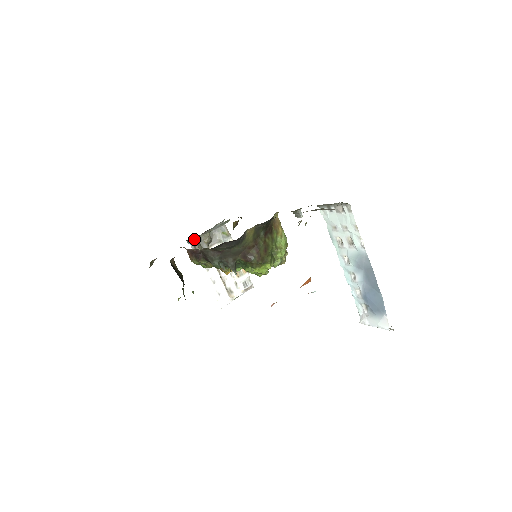
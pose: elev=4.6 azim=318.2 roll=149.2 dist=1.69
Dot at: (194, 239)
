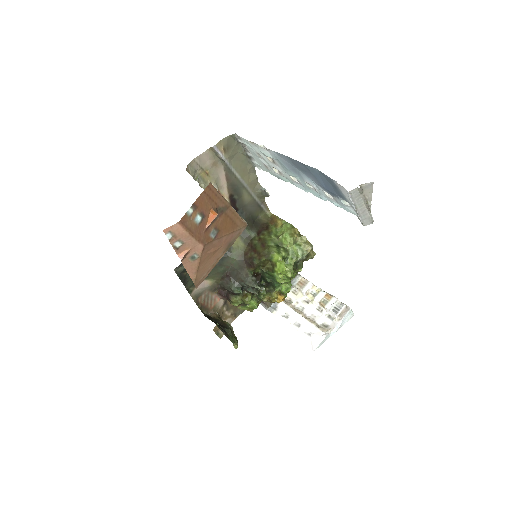
Dot at: occluded
